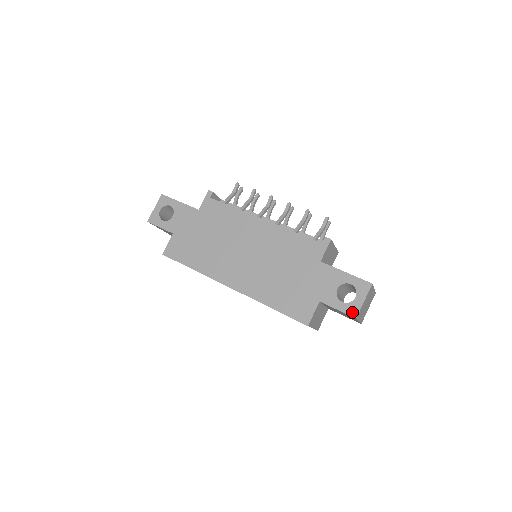
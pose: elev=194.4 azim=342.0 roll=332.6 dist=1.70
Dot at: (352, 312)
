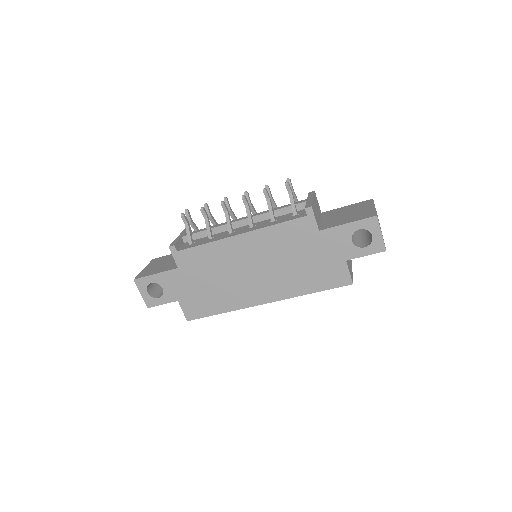
Dot at: (379, 249)
